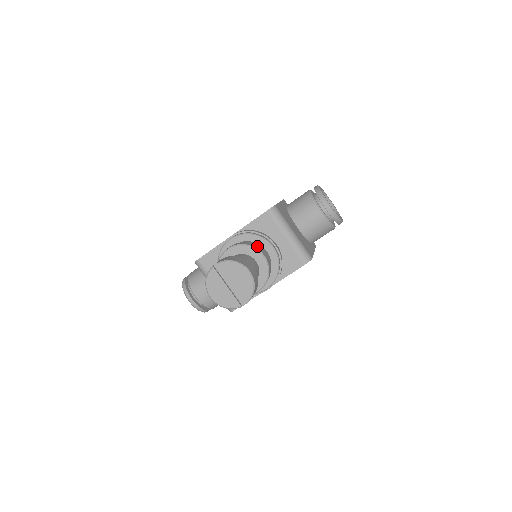
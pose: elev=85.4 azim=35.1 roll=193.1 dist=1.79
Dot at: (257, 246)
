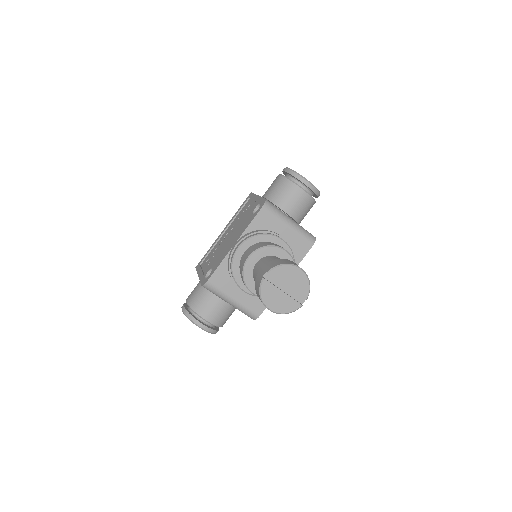
Dot at: (273, 244)
